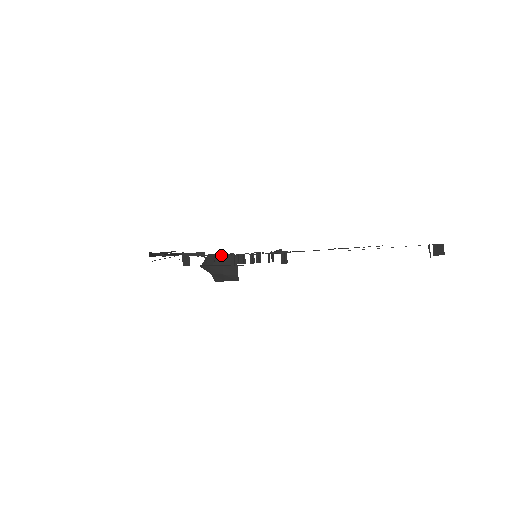
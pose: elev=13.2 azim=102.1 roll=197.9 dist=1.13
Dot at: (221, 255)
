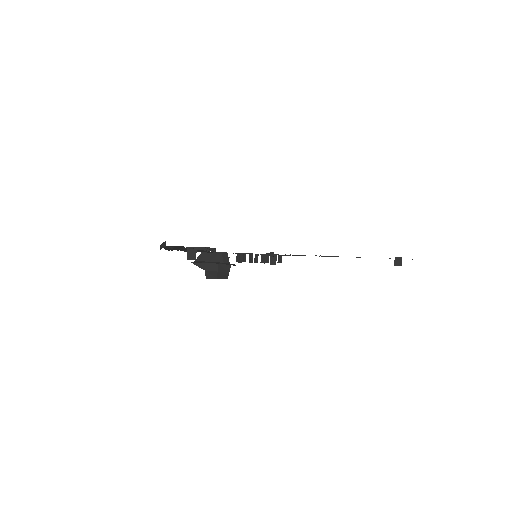
Dot at: (216, 253)
